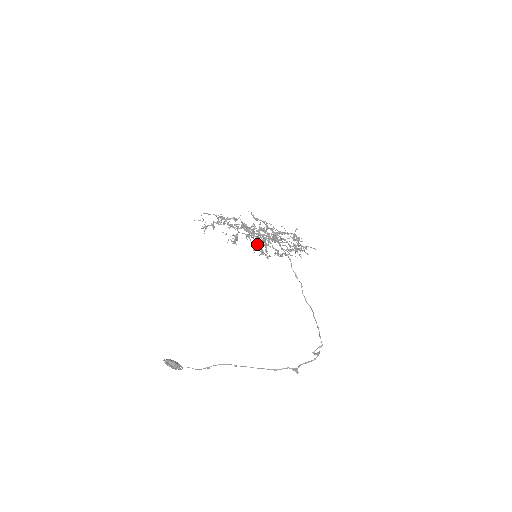
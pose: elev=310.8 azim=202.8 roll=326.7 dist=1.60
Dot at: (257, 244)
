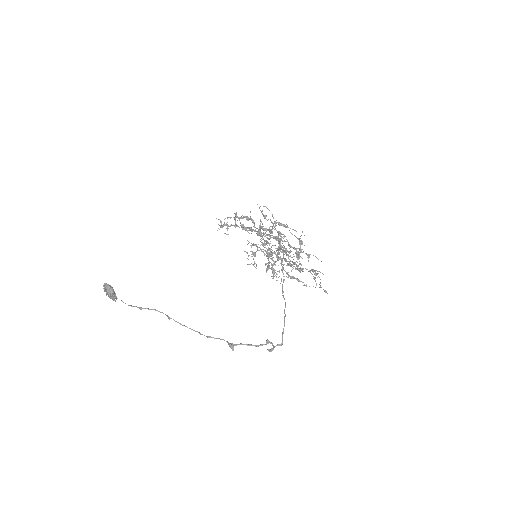
Dot at: (268, 257)
